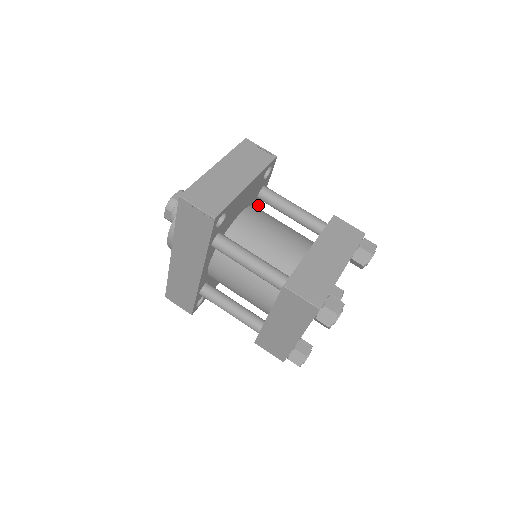
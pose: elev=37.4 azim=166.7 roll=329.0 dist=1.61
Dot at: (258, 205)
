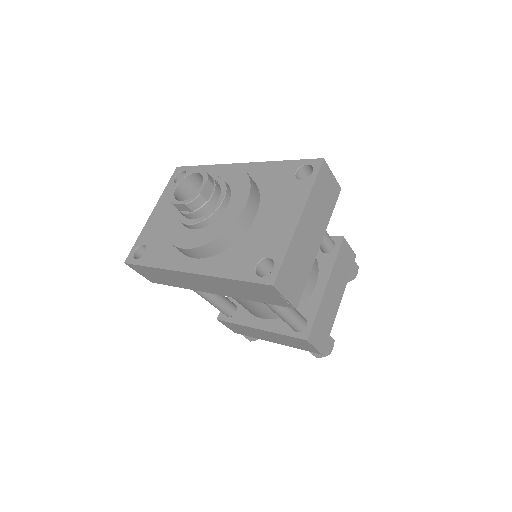
Dot at: occluded
